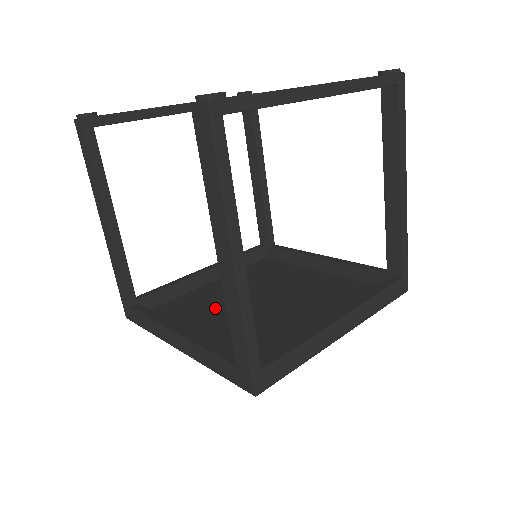
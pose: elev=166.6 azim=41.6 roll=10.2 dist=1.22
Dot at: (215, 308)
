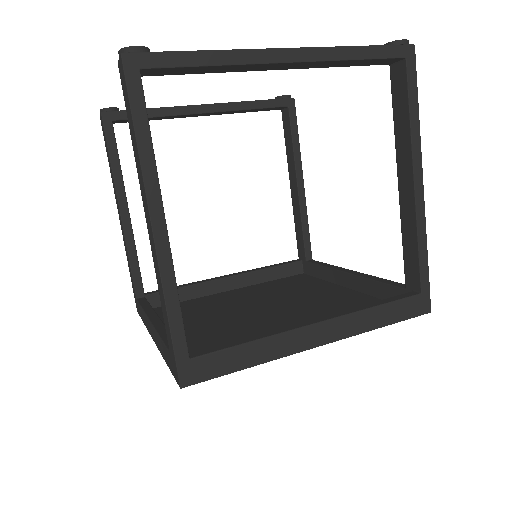
Dot at: (216, 310)
